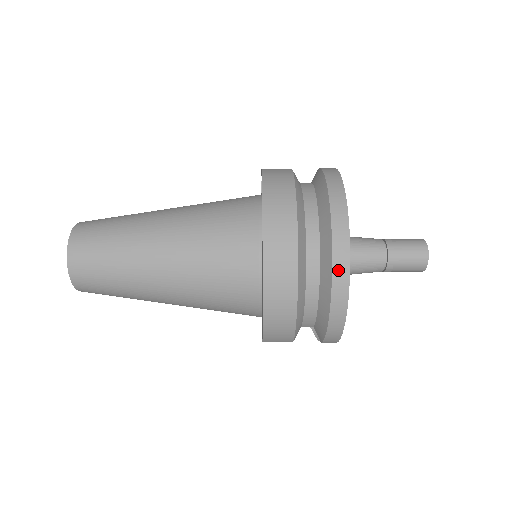
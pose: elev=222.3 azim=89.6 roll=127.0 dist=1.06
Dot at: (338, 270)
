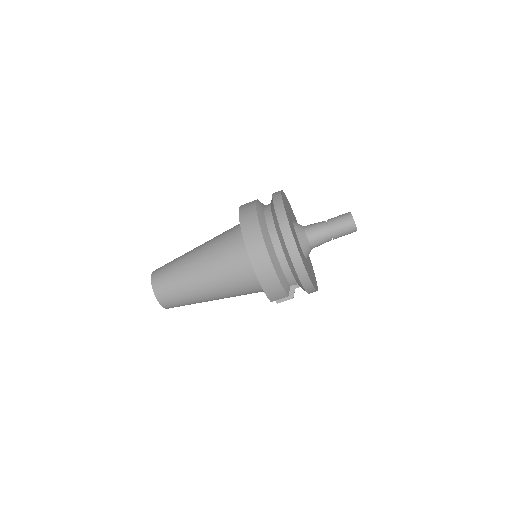
Dot at: (289, 244)
